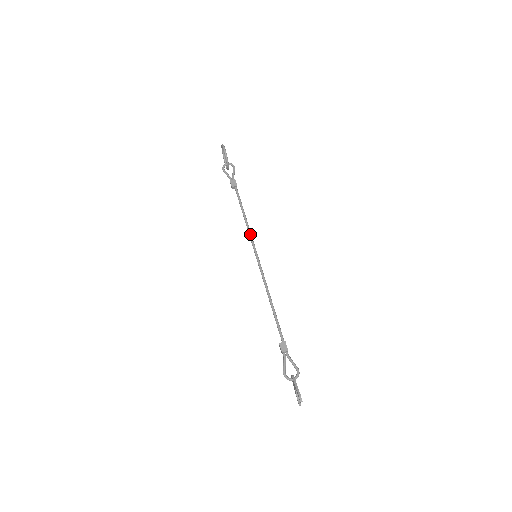
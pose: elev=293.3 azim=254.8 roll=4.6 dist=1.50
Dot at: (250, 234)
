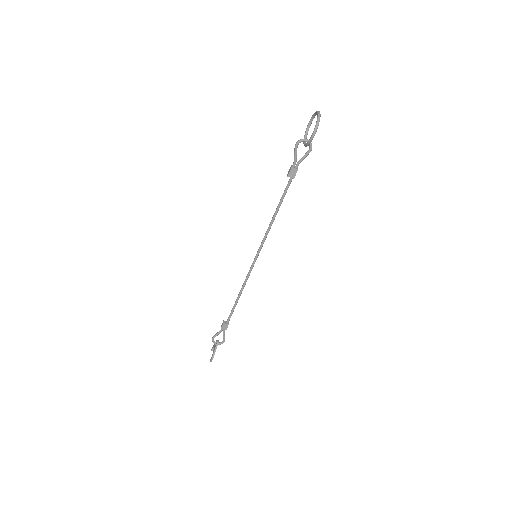
Dot at: (266, 236)
